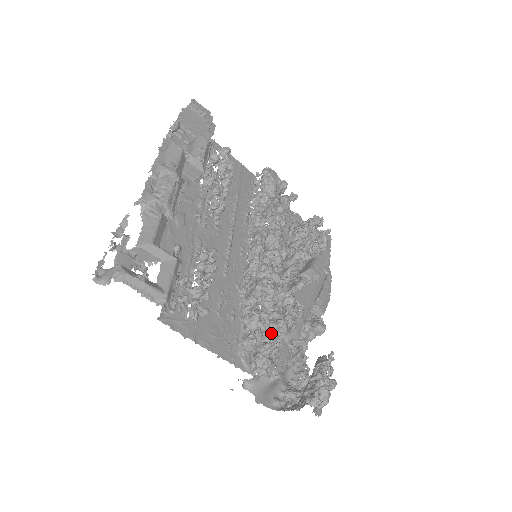
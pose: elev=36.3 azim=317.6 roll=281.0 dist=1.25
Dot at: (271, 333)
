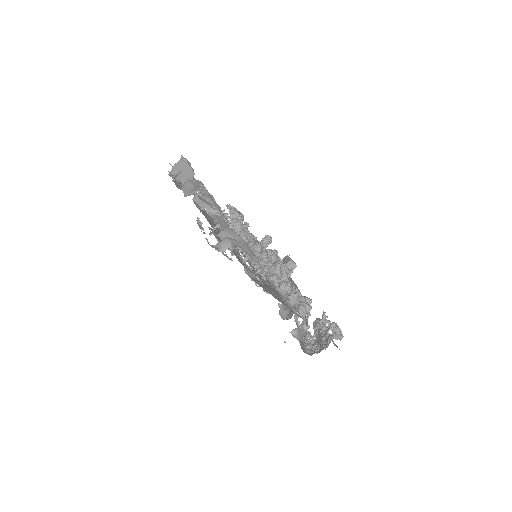
Dot at: occluded
